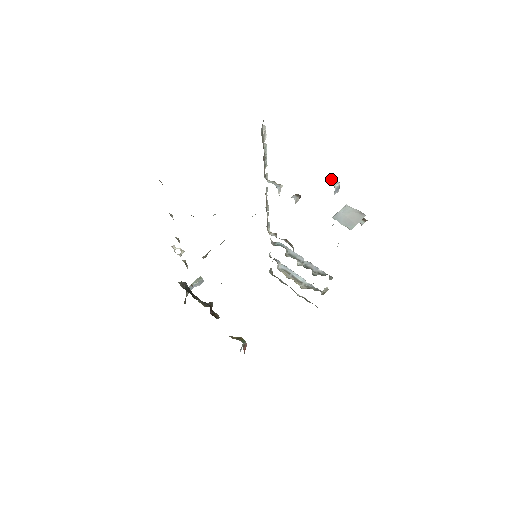
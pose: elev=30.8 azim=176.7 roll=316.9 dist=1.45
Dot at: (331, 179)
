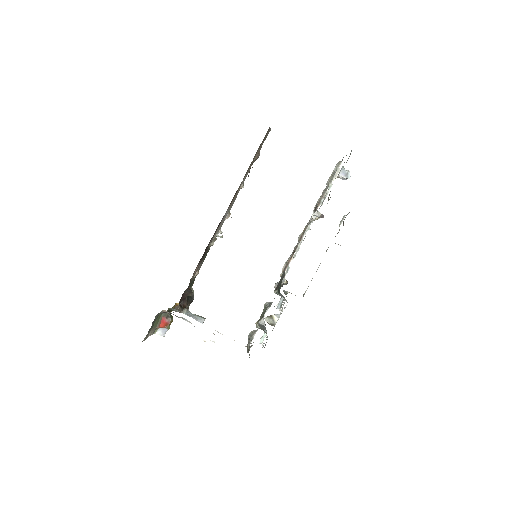
Dot at: occluded
